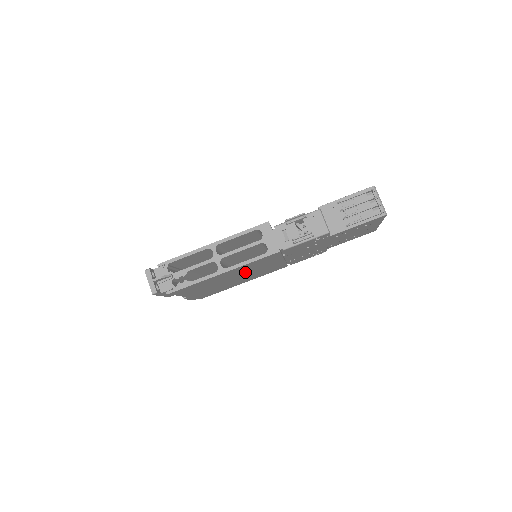
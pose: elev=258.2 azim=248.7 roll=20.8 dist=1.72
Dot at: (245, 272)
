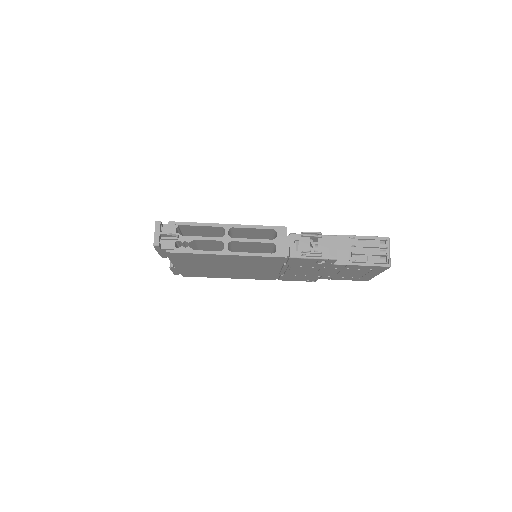
Dot at: (242, 265)
